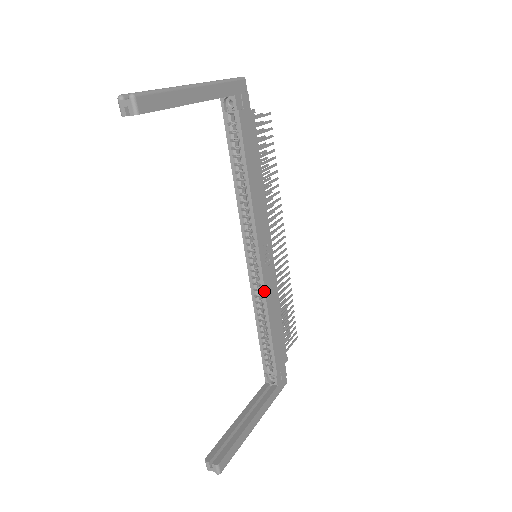
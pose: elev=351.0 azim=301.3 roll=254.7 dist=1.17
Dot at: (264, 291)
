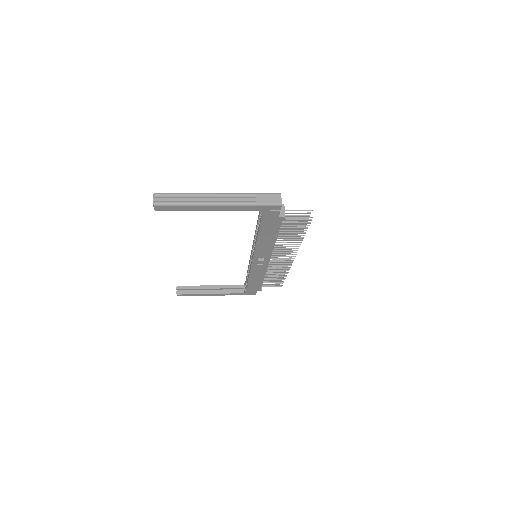
Dot at: (250, 269)
